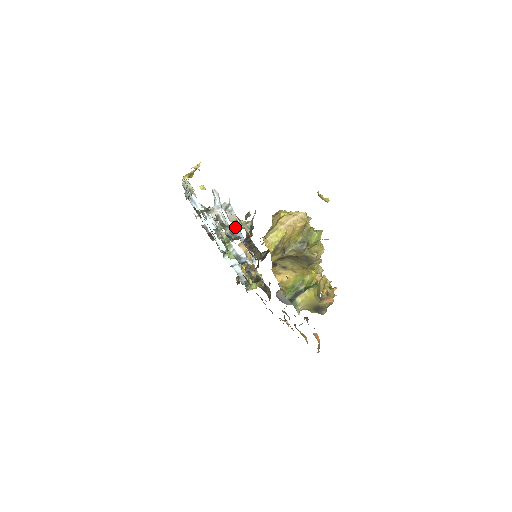
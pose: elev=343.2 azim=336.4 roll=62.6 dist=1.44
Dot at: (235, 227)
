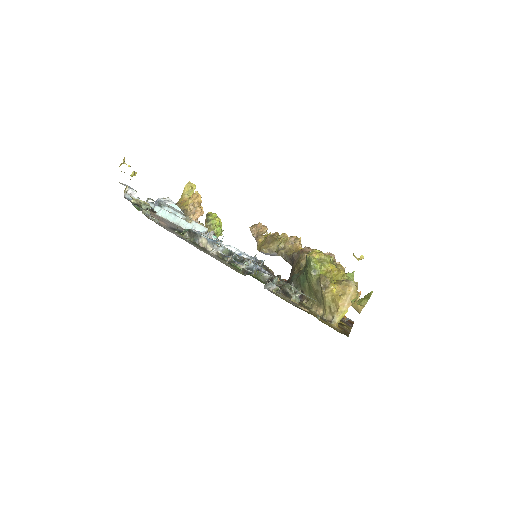
Dot at: occluded
